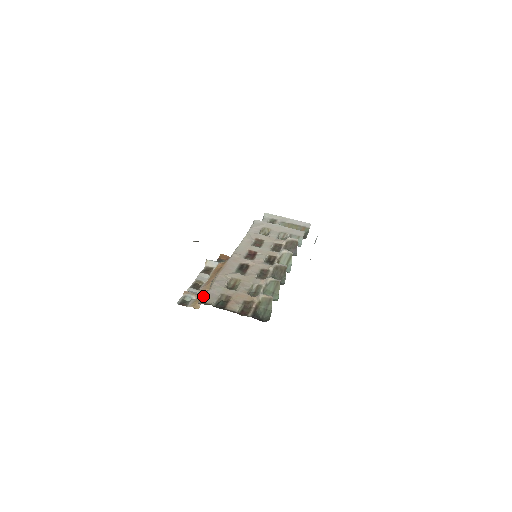
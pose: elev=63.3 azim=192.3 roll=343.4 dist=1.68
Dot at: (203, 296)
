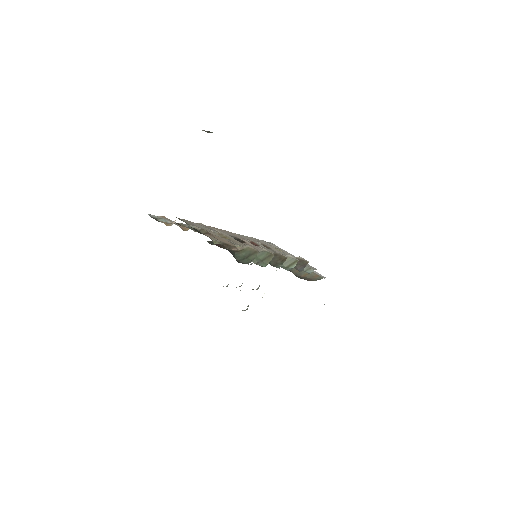
Dot at: occluded
